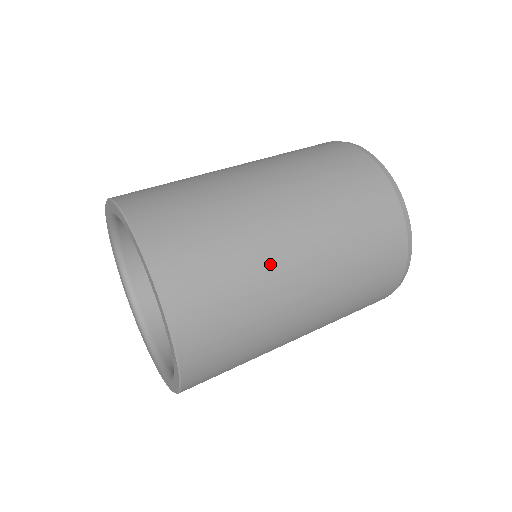
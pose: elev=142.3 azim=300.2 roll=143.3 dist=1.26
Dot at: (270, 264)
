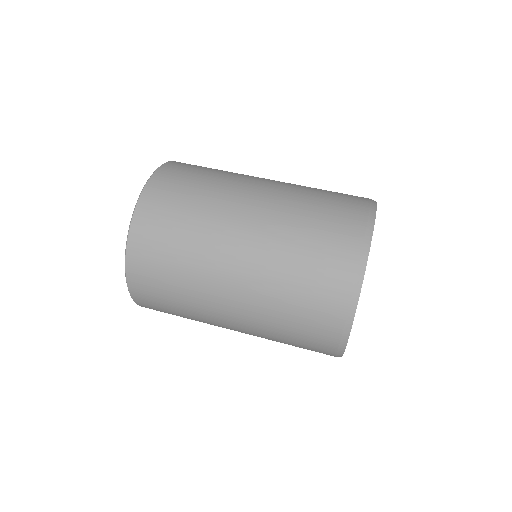
Dot at: (208, 320)
